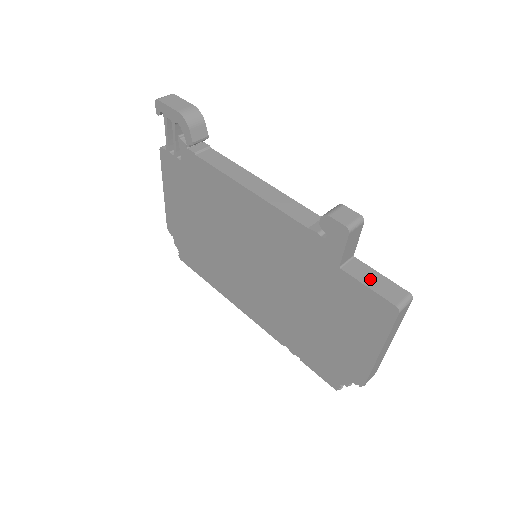
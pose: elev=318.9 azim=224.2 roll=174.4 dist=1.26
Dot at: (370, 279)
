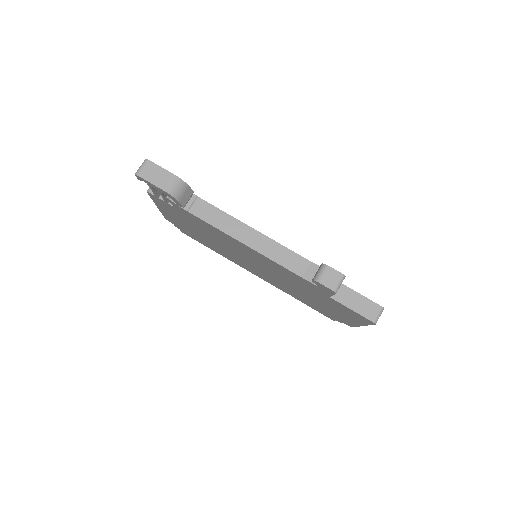
Dot at: (353, 302)
